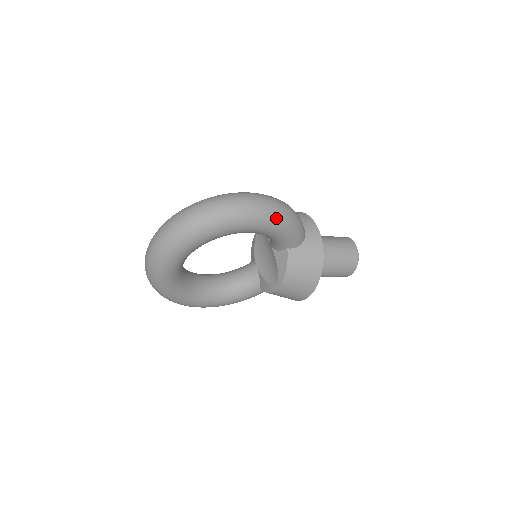
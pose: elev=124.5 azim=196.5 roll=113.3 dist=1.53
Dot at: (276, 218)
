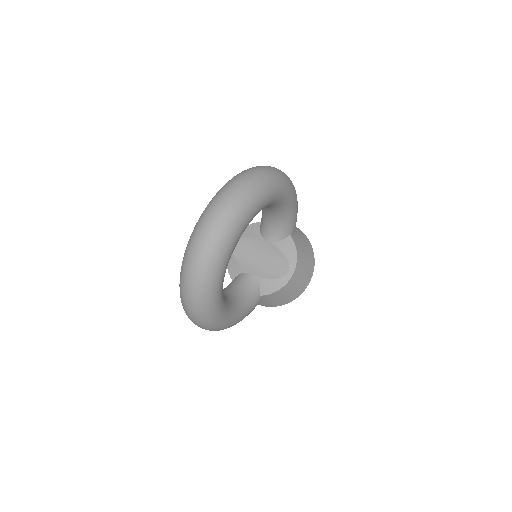
Dot at: (295, 191)
